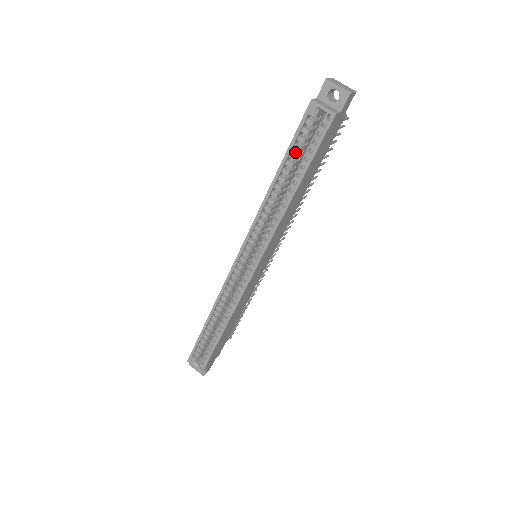
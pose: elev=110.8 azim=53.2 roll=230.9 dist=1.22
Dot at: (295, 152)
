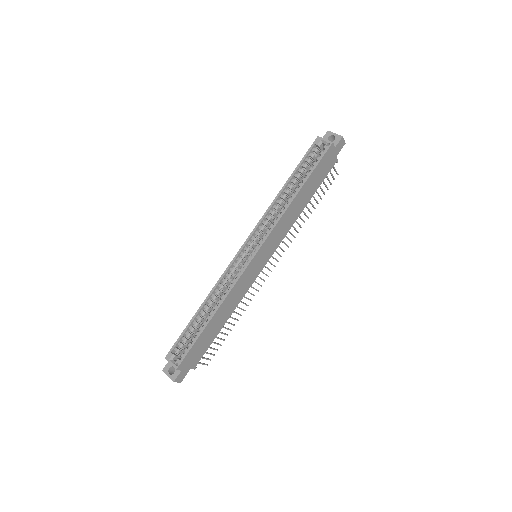
Dot at: (302, 169)
